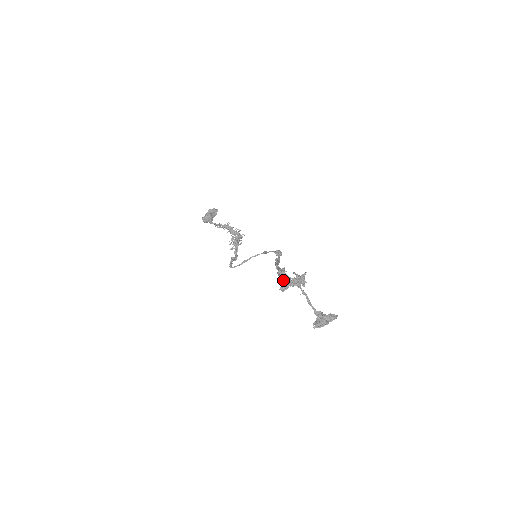
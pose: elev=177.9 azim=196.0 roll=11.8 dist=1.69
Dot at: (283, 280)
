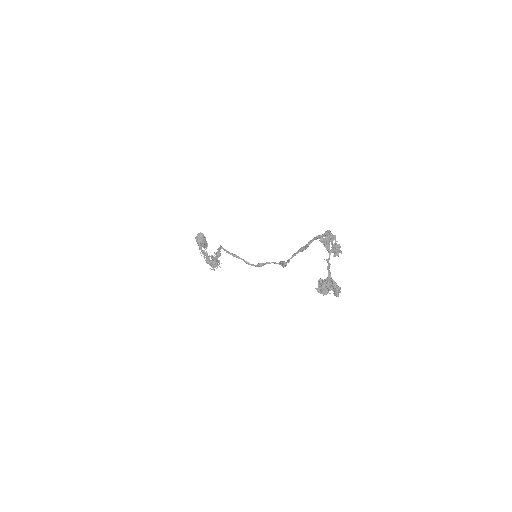
Dot at: (331, 234)
